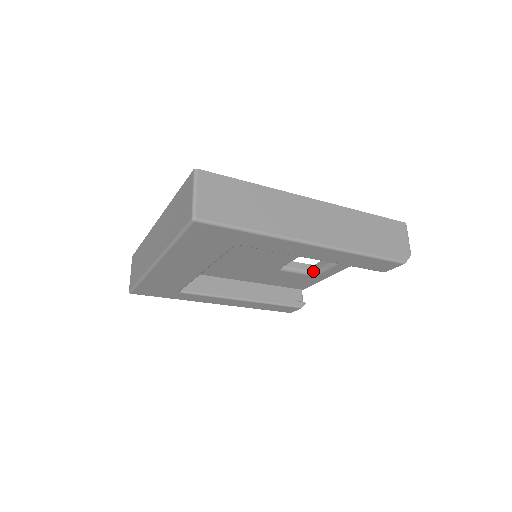
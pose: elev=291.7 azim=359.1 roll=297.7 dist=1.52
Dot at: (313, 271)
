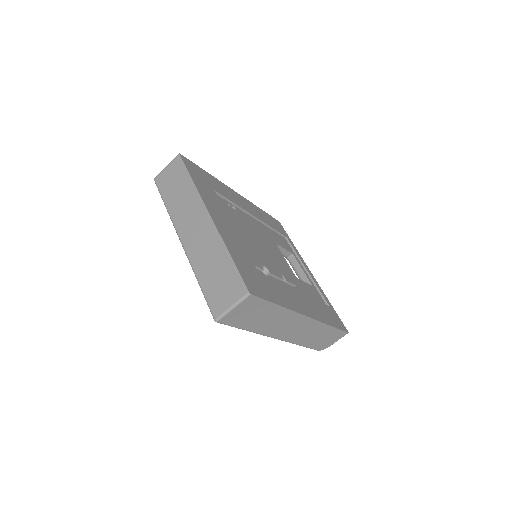
Dot at: (288, 257)
